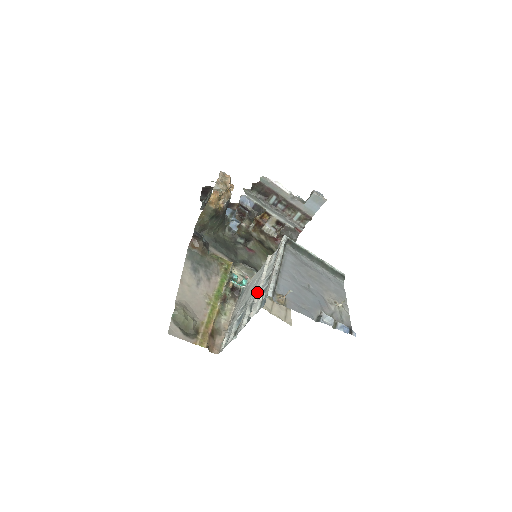
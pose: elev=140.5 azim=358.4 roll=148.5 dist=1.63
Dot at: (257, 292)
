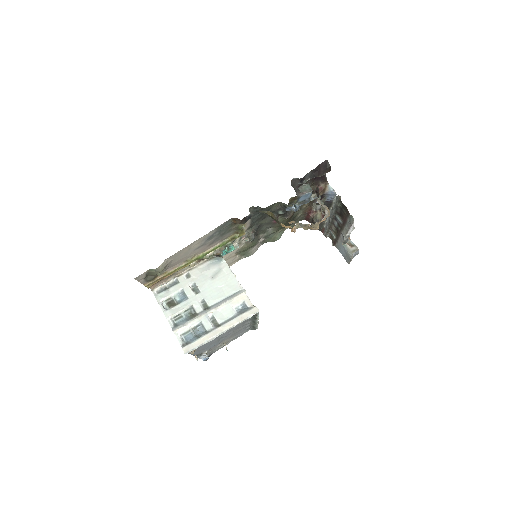
Dot at: (199, 317)
